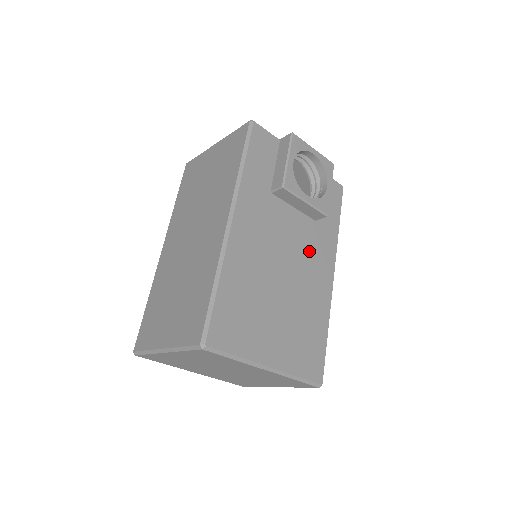
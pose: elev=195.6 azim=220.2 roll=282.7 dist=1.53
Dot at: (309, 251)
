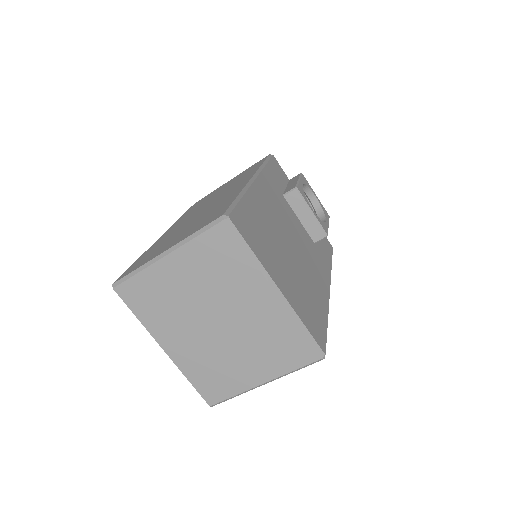
Dot at: (310, 254)
